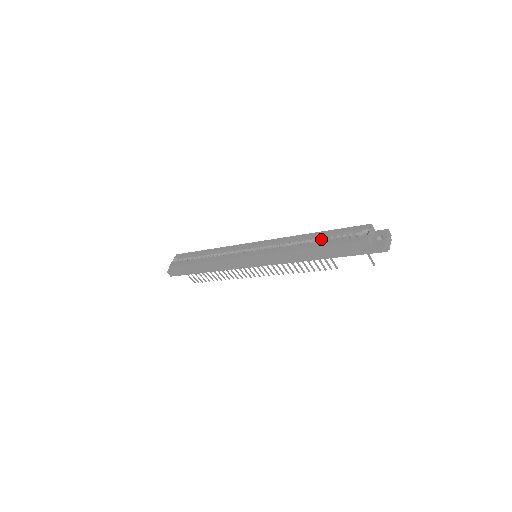
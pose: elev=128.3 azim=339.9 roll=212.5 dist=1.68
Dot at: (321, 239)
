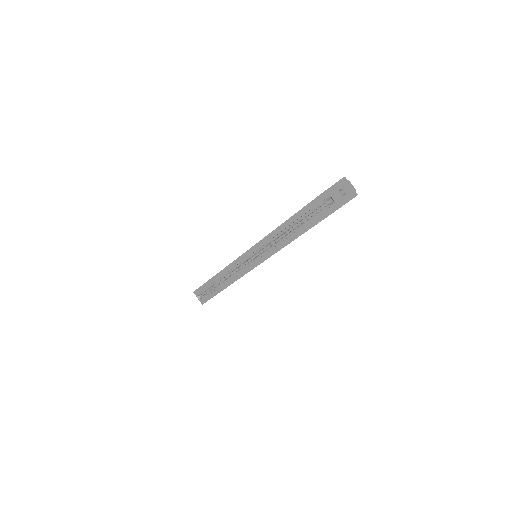
Dot at: occluded
